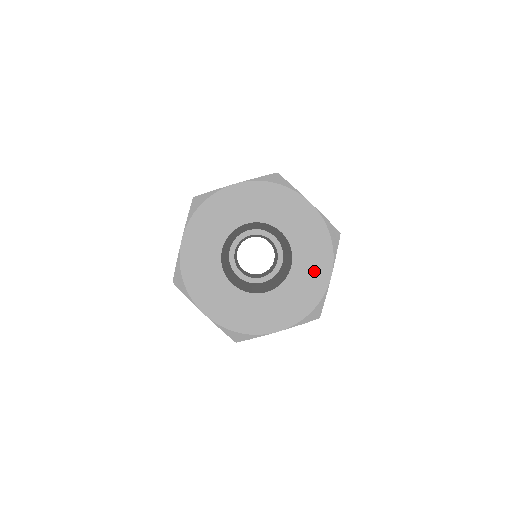
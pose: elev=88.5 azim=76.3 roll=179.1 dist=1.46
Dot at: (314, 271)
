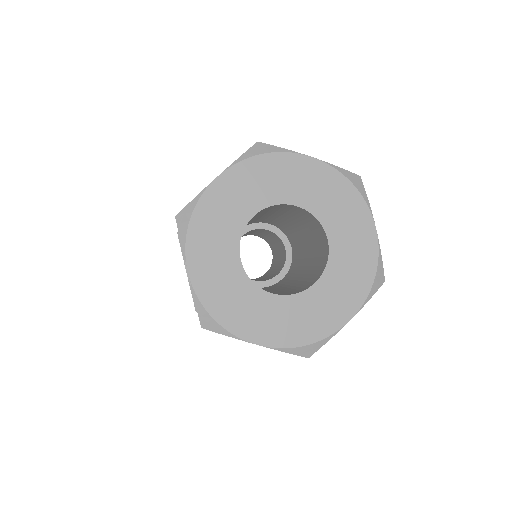
Dot at: (336, 303)
